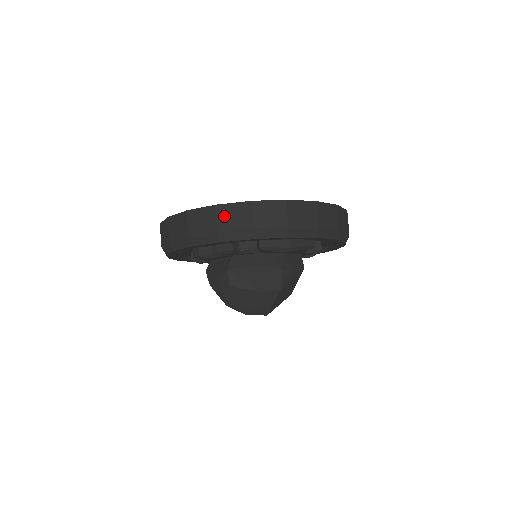
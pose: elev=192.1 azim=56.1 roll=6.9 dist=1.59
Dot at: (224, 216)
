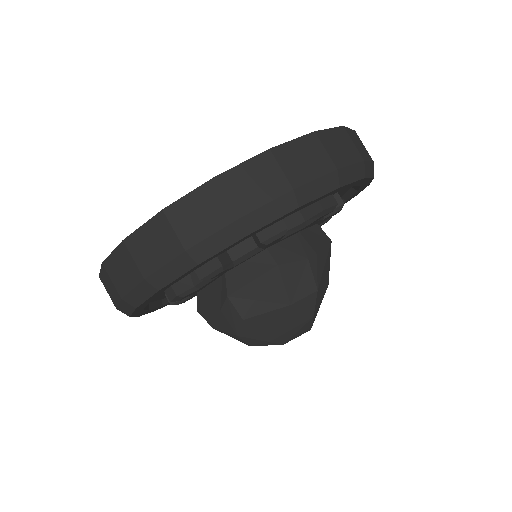
Dot at: (184, 221)
